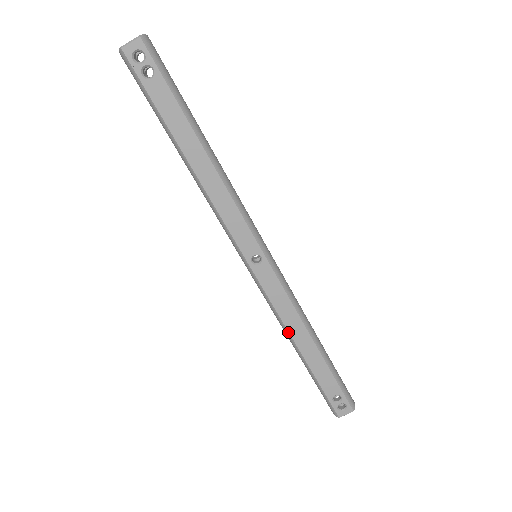
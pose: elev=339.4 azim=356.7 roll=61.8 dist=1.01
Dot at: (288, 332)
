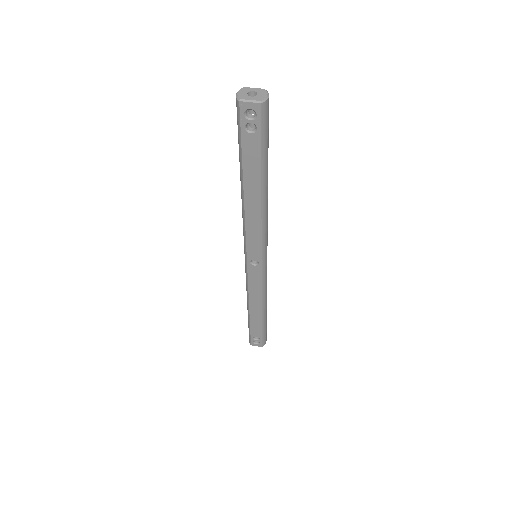
Dot at: (249, 301)
